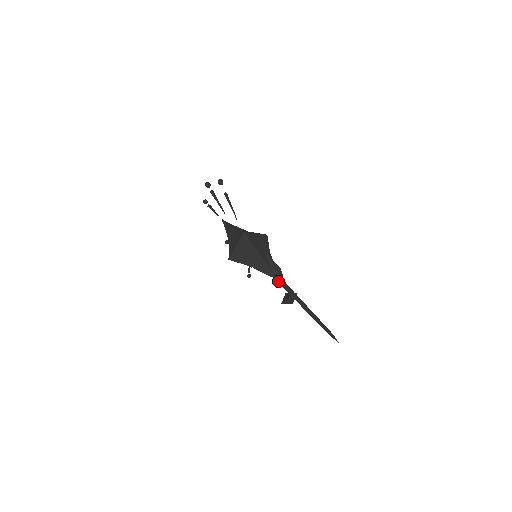
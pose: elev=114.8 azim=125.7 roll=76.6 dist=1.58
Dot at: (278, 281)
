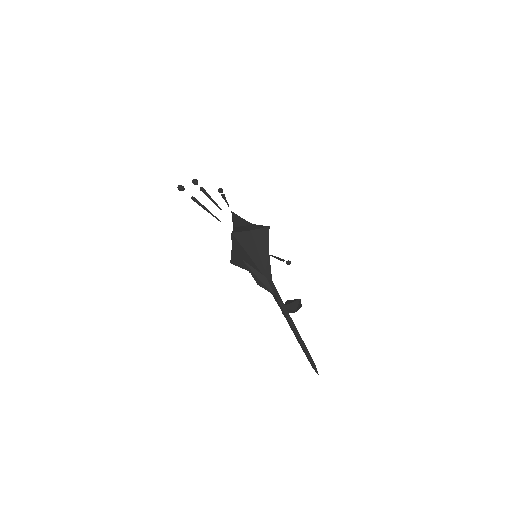
Dot at: occluded
